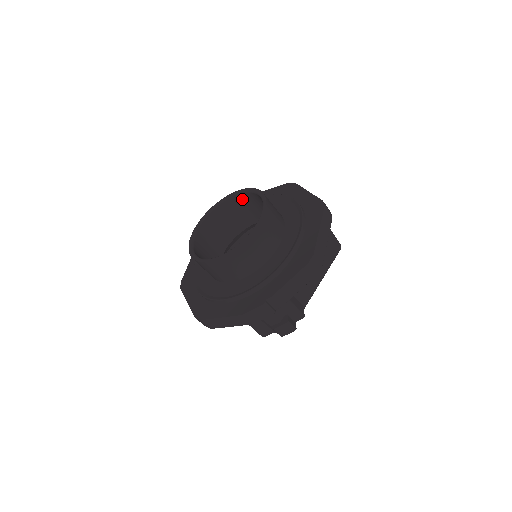
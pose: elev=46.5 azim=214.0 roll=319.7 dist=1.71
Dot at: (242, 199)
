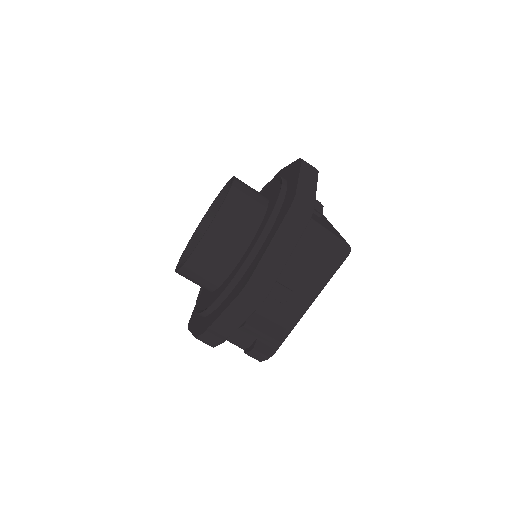
Dot at: occluded
